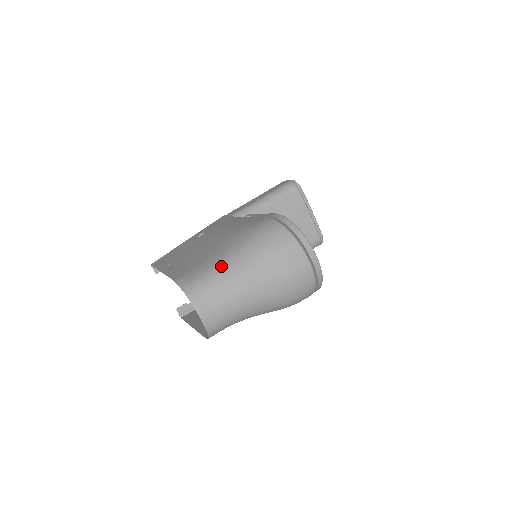
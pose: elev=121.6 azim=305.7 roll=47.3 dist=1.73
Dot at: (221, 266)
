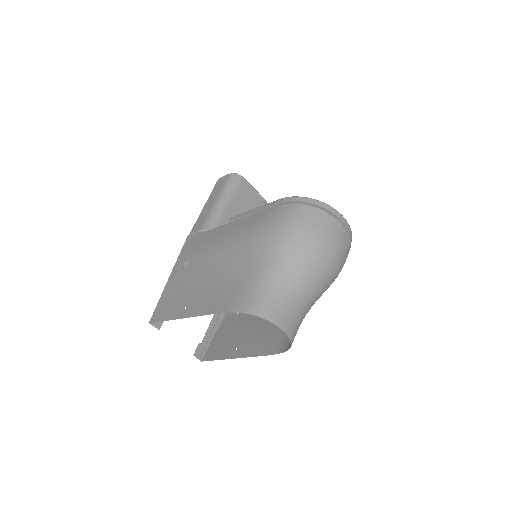
Dot at: (271, 271)
